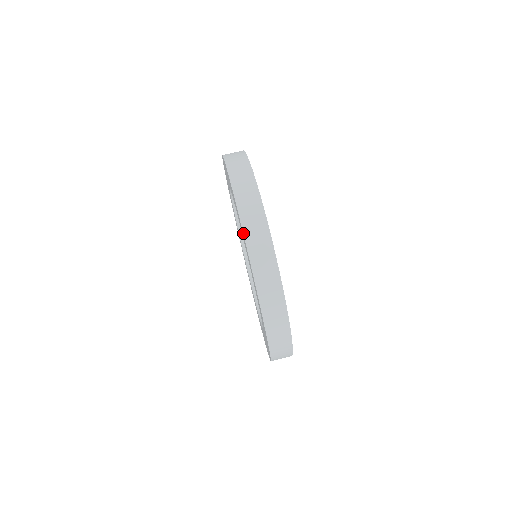
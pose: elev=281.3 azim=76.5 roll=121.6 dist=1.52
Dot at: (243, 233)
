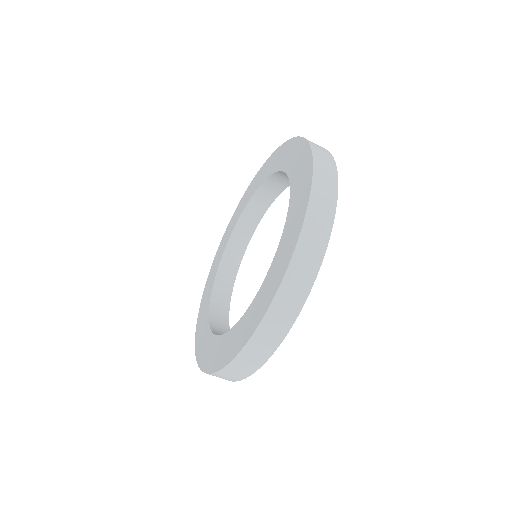
Dot at: (261, 321)
